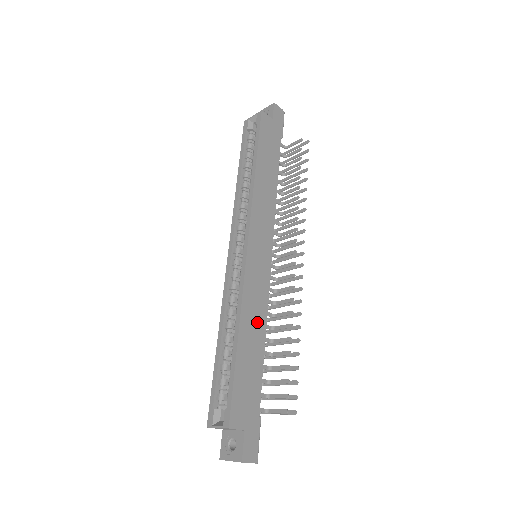
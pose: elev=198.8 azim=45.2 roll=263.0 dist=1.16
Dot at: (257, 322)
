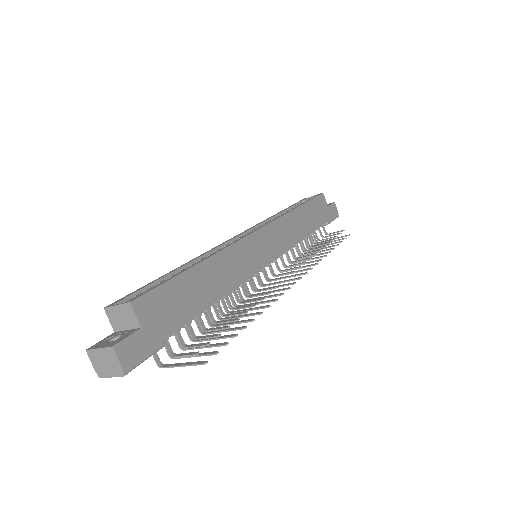
Dot at: (224, 279)
